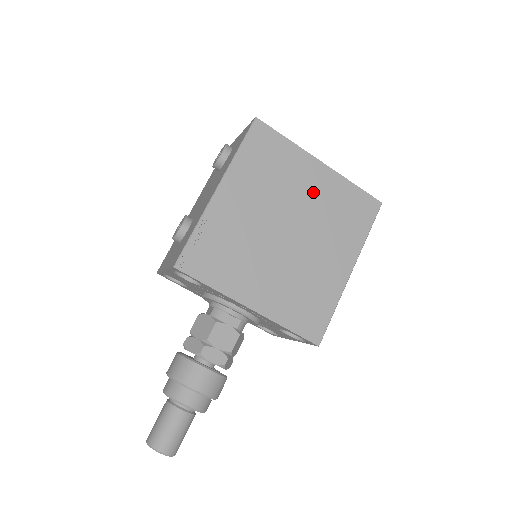
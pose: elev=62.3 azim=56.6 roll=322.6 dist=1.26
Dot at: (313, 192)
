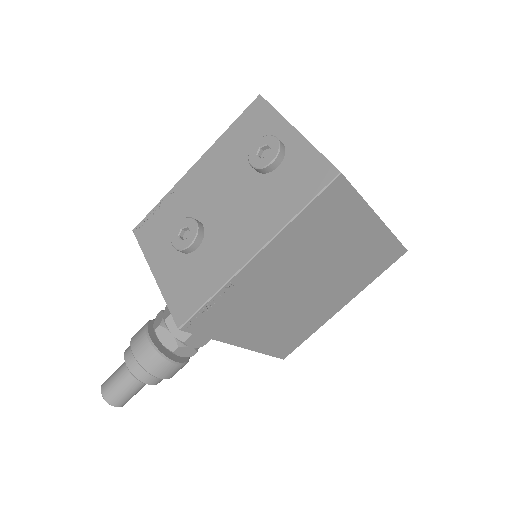
Dot at: (352, 248)
